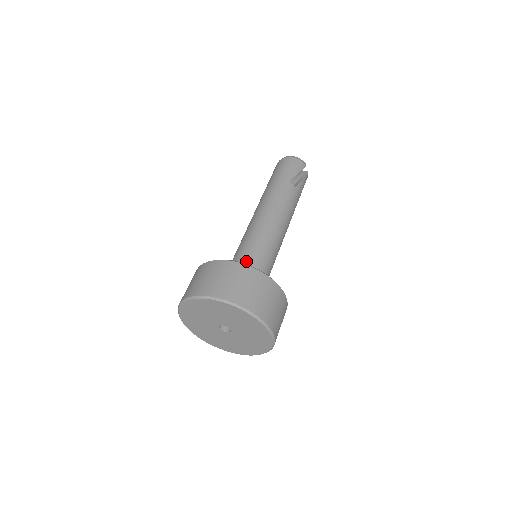
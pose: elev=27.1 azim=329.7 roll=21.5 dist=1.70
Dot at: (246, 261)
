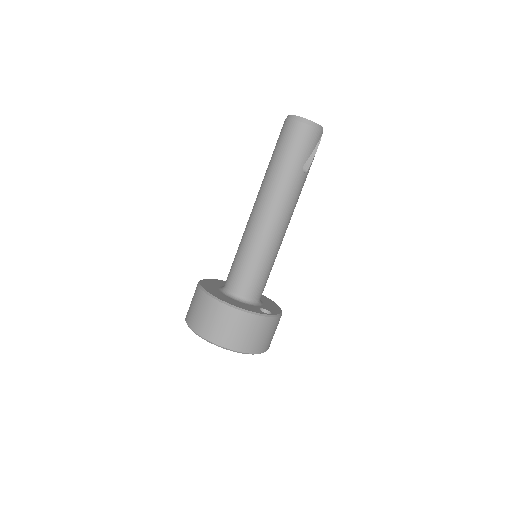
Dot at: (251, 283)
